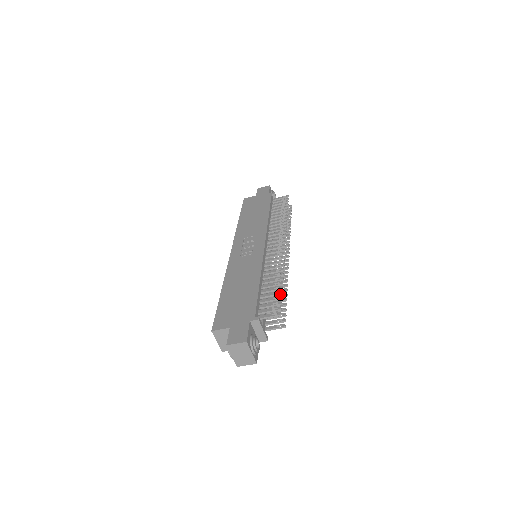
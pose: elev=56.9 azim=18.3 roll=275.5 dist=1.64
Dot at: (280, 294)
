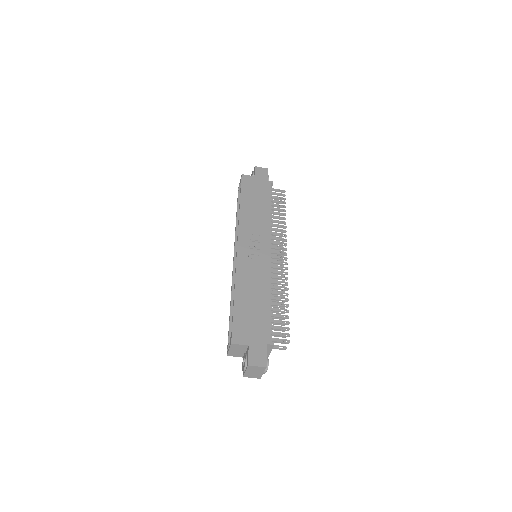
Dot at: (287, 318)
